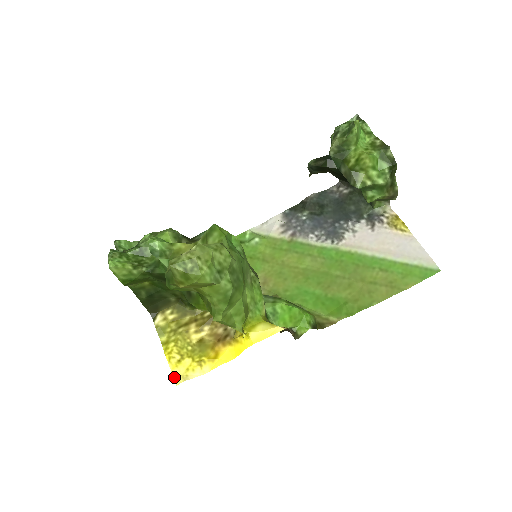
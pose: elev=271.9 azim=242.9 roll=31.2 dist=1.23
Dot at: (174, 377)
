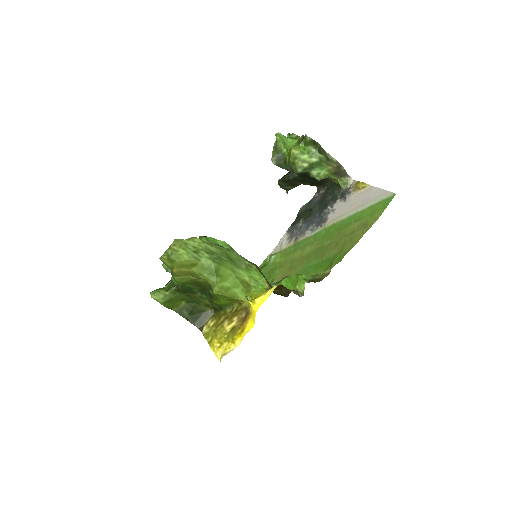
Dot at: (218, 359)
